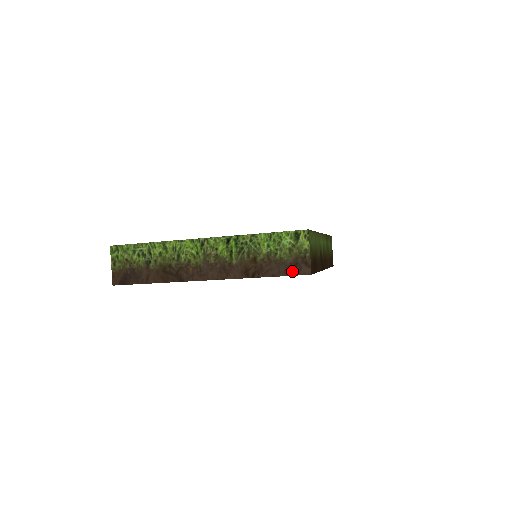
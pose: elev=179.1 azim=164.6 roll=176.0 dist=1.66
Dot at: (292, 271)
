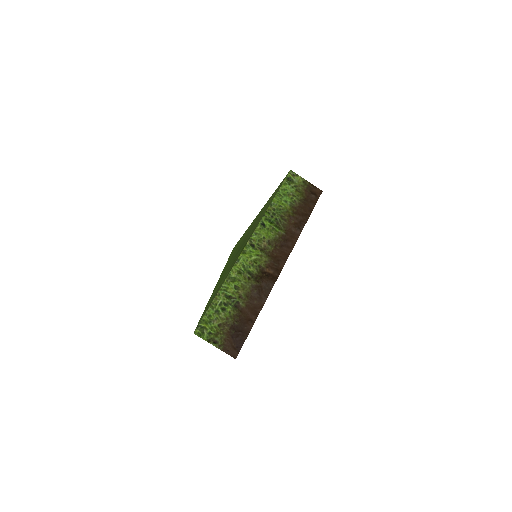
Dot at: (313, 200)
